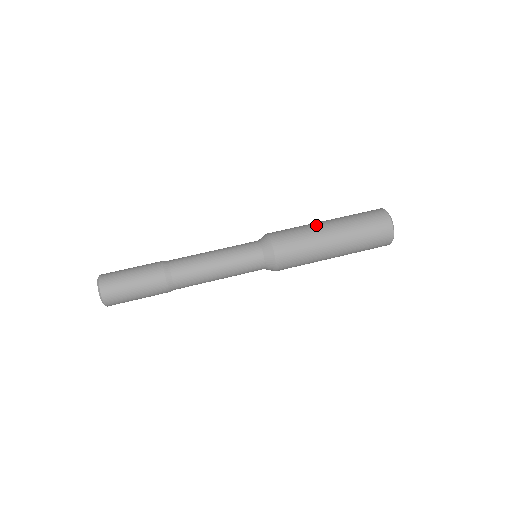
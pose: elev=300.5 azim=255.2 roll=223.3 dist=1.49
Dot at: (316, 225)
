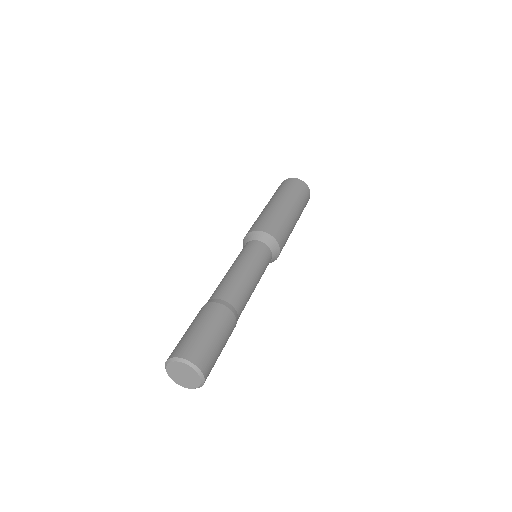
Dot at: occluded
